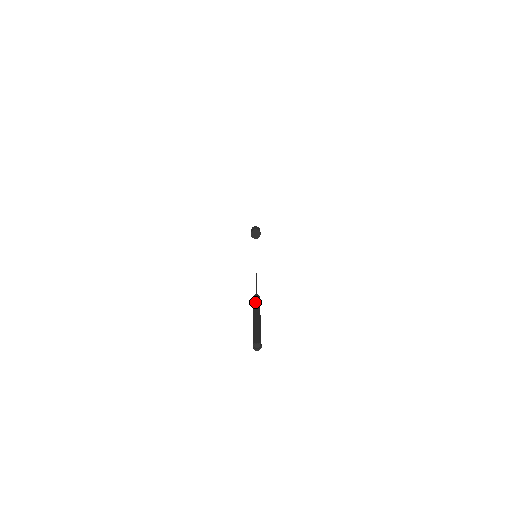
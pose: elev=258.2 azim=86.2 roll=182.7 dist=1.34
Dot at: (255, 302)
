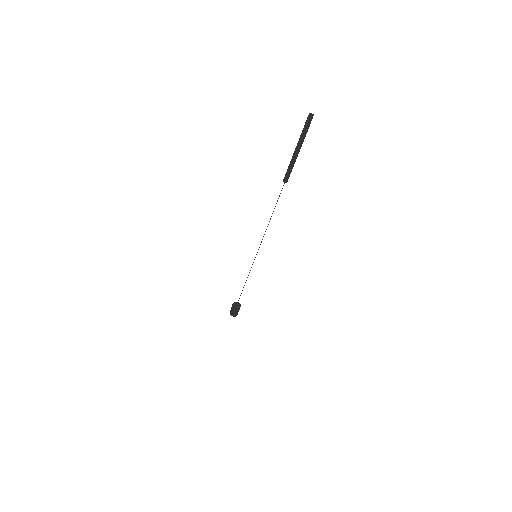
Dot at: (290, 167)
